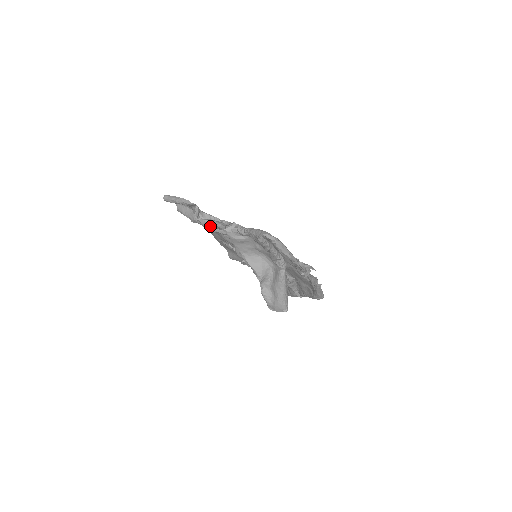
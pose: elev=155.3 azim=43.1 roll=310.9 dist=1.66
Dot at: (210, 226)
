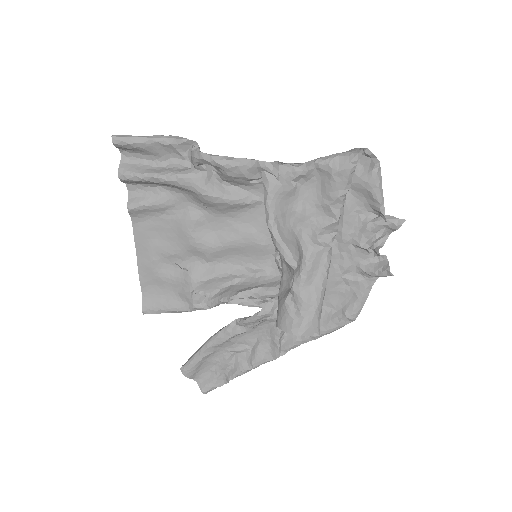
Dot at: (233, 164)
